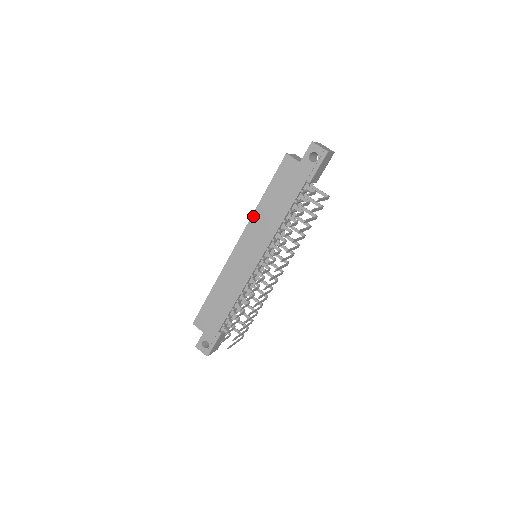
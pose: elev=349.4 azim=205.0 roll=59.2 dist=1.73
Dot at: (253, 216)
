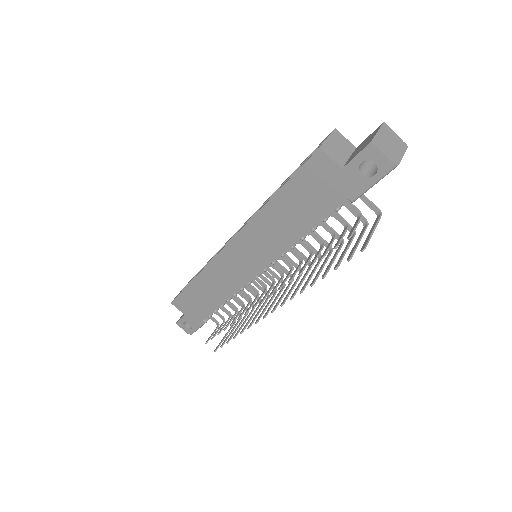
Dot at: (254, 218)
